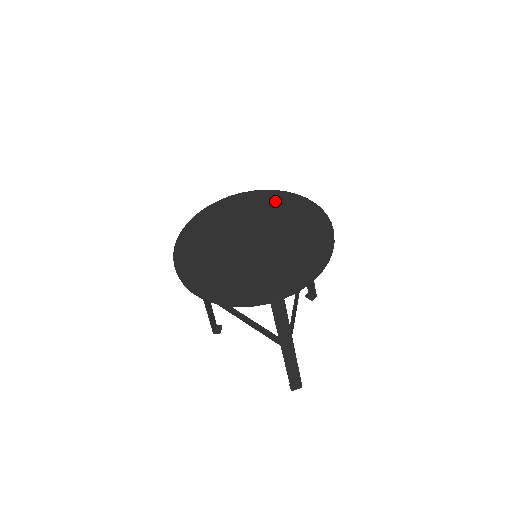
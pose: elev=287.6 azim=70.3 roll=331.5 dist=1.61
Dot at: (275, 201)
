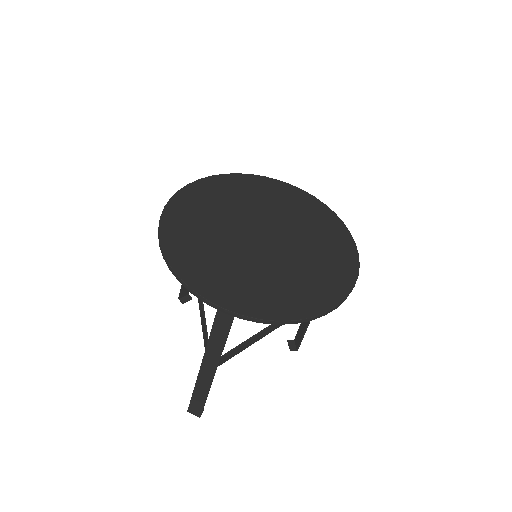
Dot at: (323, 222)
